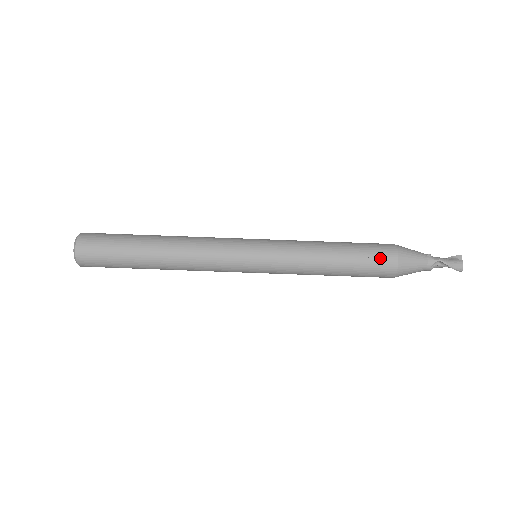
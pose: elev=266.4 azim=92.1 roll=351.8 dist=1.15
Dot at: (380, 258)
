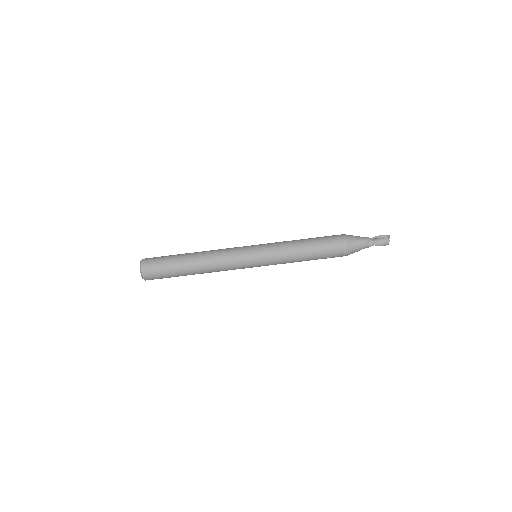
Dot at: (335, 255)
